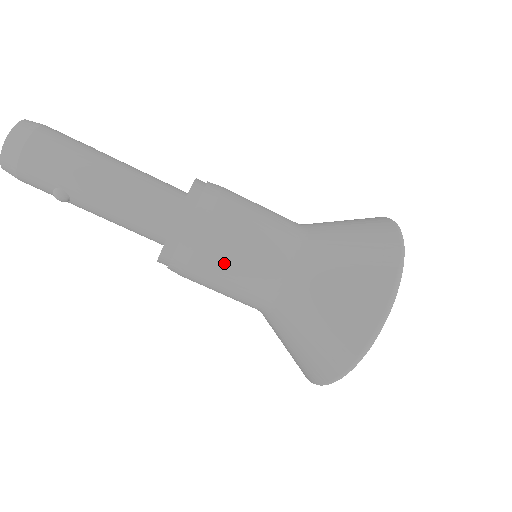
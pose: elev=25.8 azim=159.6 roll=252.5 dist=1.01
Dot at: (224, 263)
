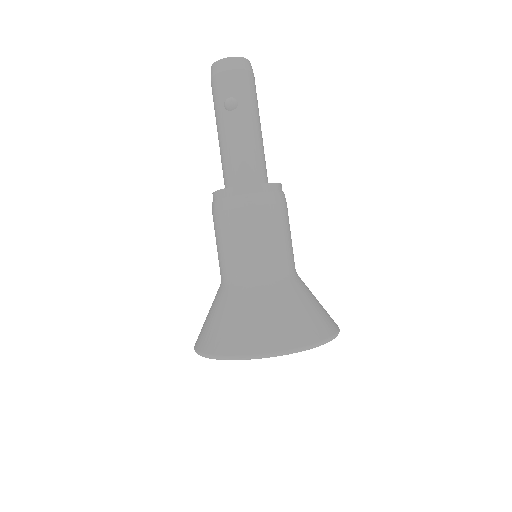
Dot at: (269, 228)
